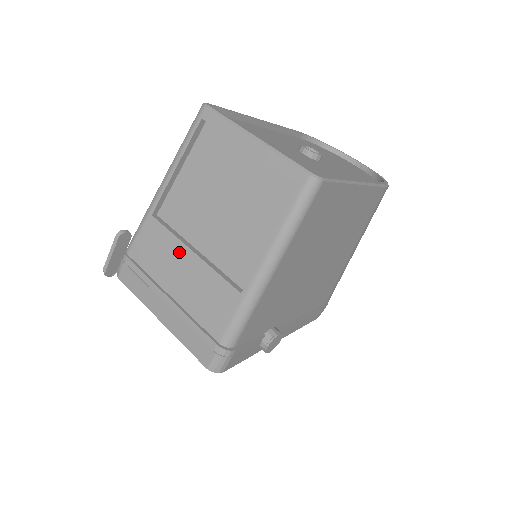
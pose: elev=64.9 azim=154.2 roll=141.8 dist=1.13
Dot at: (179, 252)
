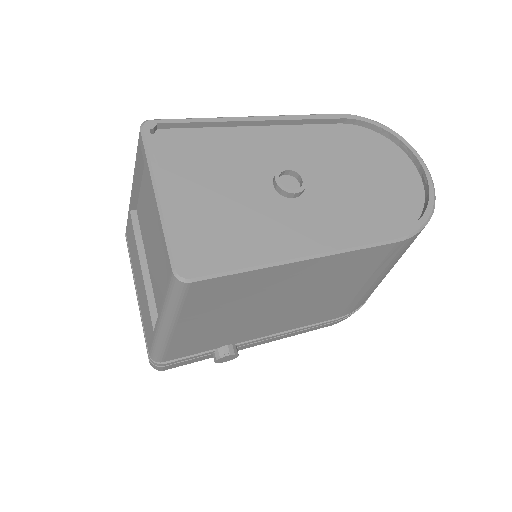
Dot at: (137, 259)
